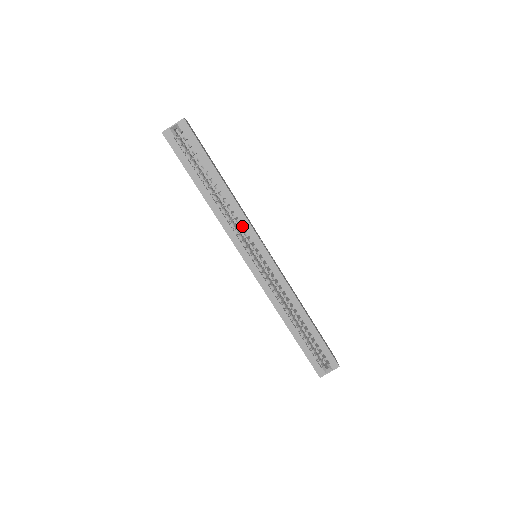
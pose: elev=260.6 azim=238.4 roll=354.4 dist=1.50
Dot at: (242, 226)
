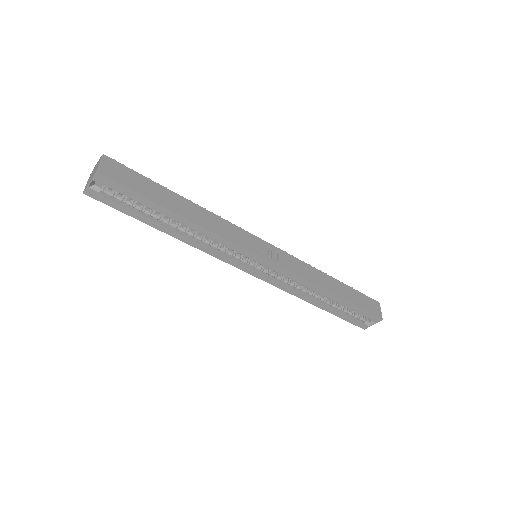
Dot at: (225, 245)
